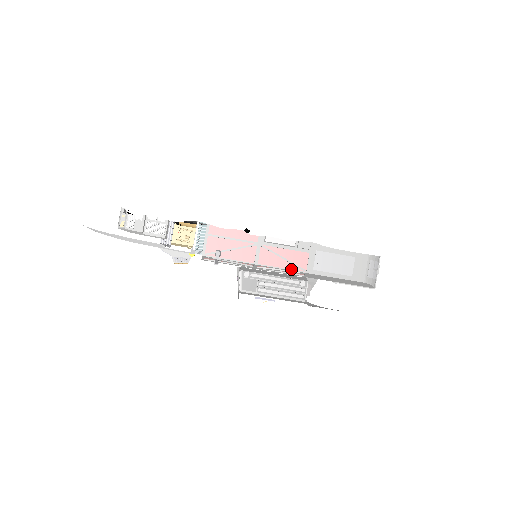
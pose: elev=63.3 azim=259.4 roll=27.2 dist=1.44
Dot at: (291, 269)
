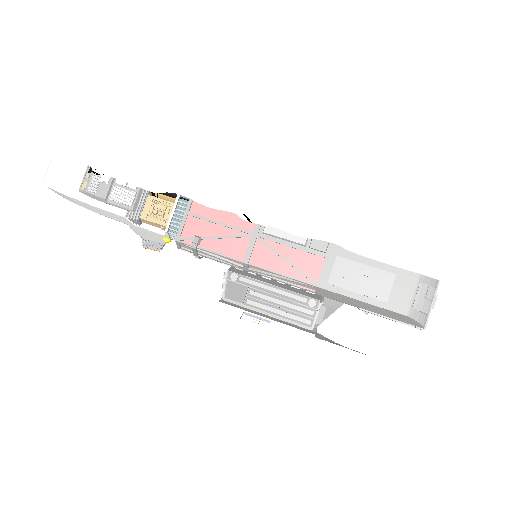
Dot at: (295, 277)
